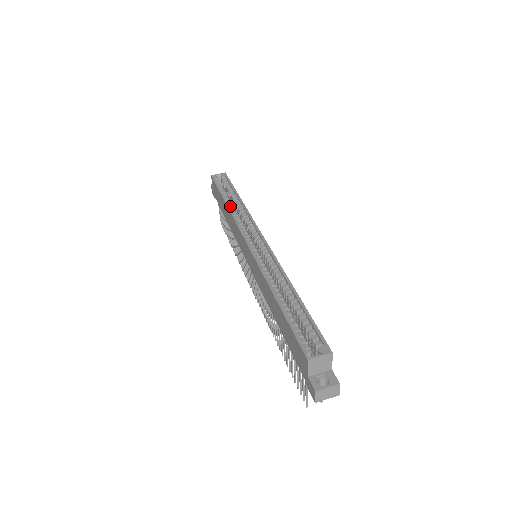
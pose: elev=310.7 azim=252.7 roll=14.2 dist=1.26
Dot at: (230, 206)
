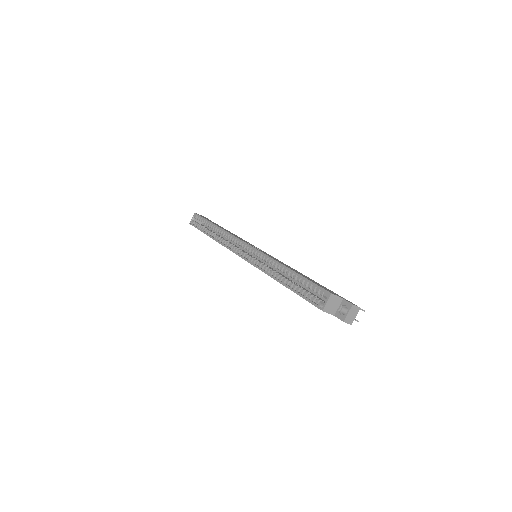
Dot at: (215, 237)
